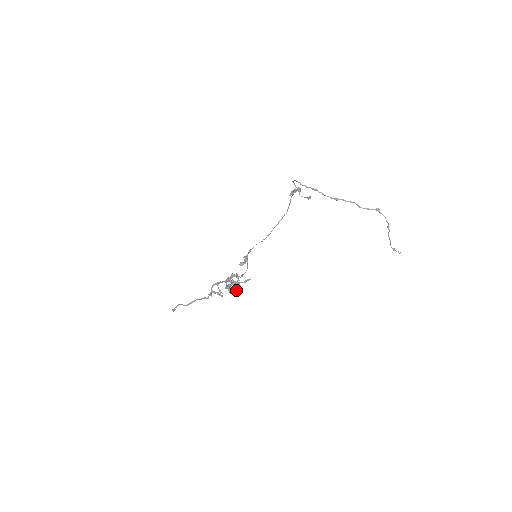
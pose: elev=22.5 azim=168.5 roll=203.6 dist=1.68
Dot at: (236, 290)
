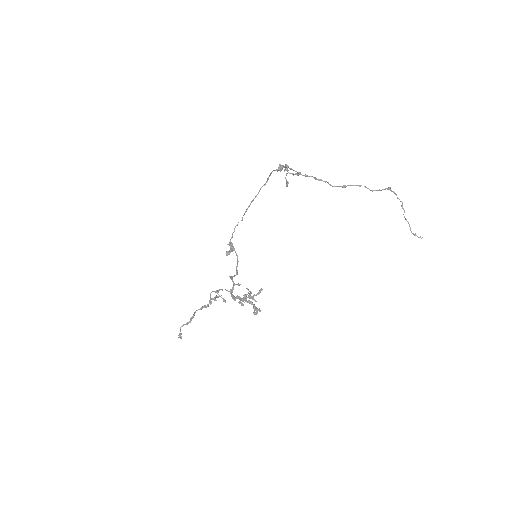
Dot at: (257, 311)
